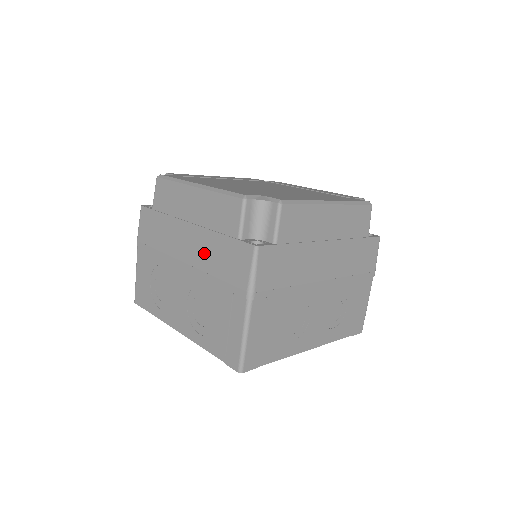
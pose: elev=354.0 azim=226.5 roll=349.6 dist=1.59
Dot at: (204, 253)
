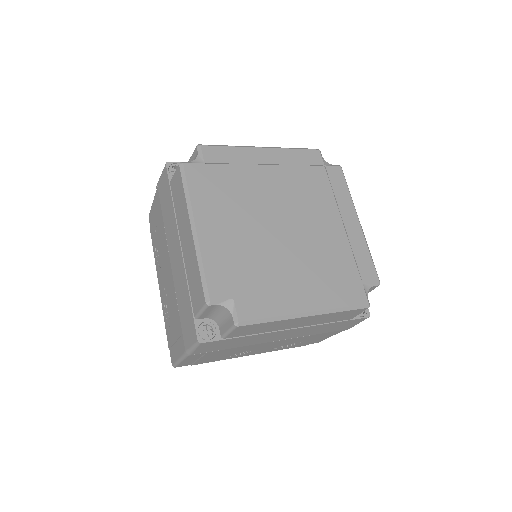
Dot at: (179, 283)
